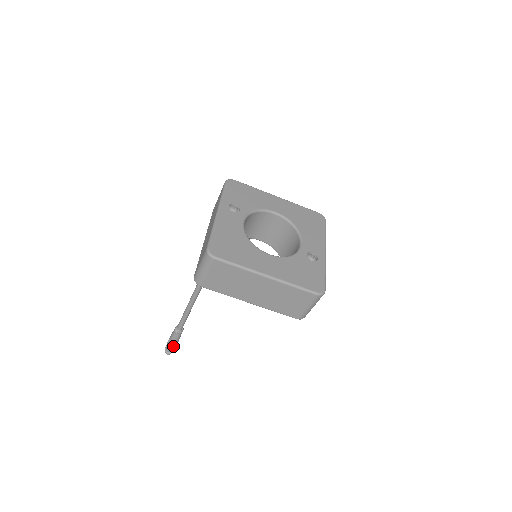
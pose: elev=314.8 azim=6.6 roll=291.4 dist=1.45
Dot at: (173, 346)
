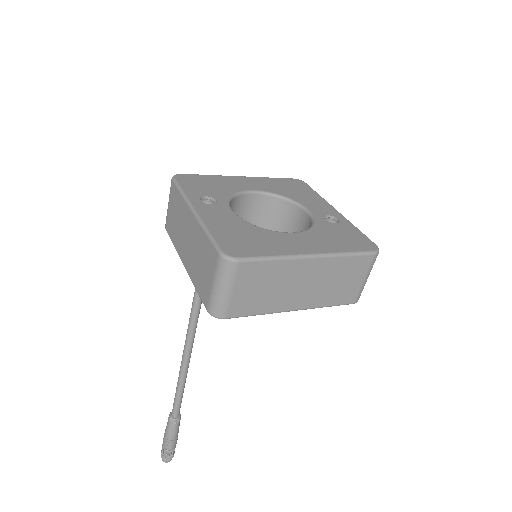
Dot at: (173, 446)
